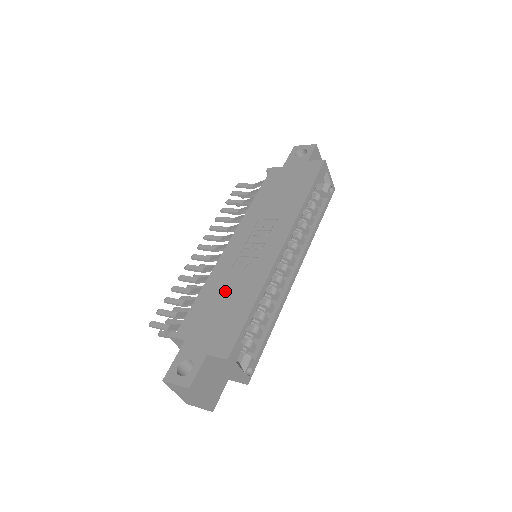
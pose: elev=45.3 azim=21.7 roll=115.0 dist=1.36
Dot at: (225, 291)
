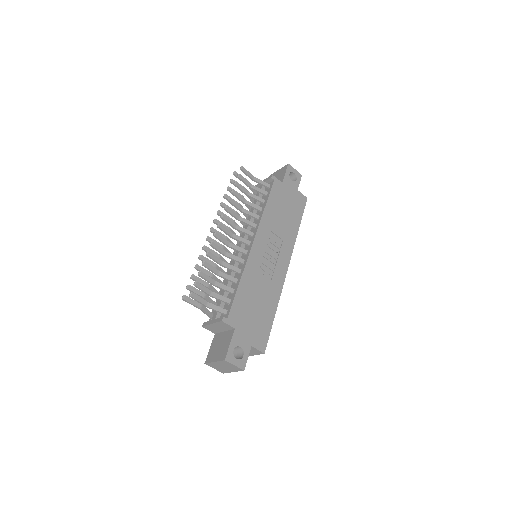
Dot at: (257, 294)
